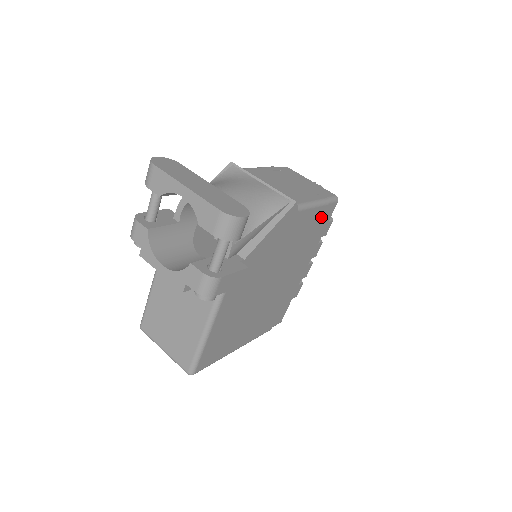
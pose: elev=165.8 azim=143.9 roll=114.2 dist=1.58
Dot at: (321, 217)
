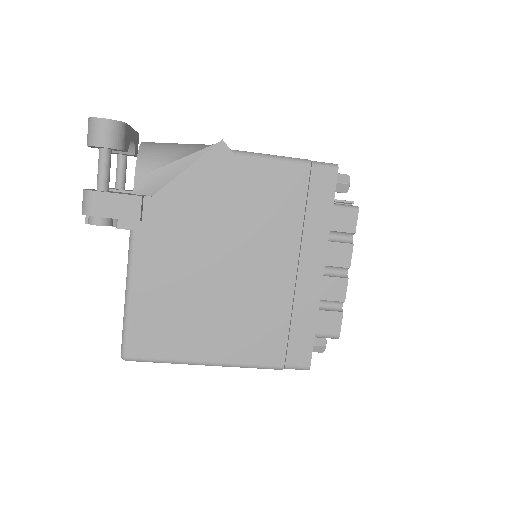
Dot at: (303, 184)
